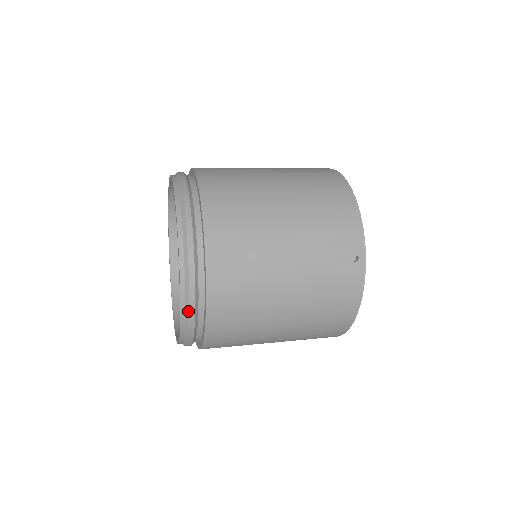
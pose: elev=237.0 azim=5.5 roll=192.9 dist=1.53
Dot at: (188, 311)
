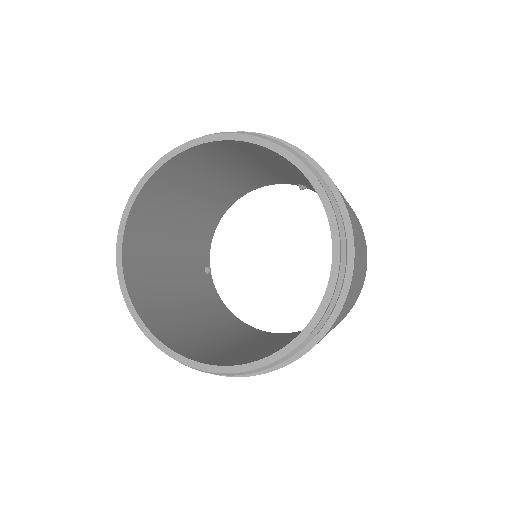
Dot at: (311, 166)
